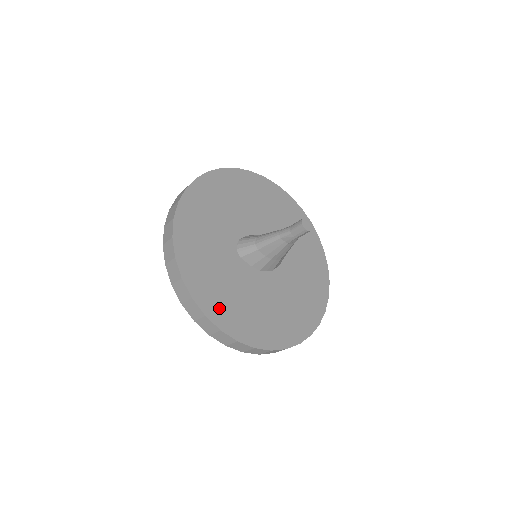
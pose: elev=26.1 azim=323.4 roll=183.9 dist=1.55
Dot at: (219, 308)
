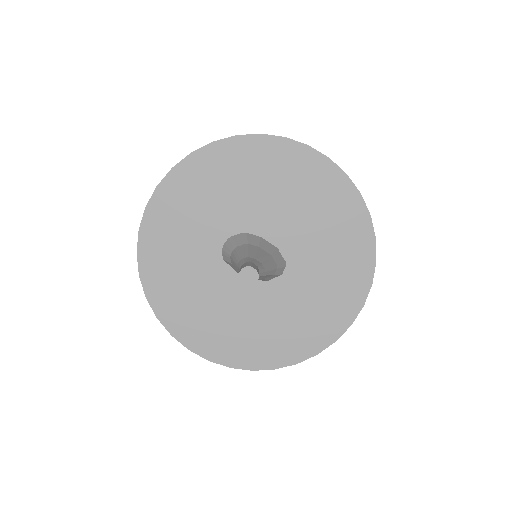
Dot at: (176, 313)
